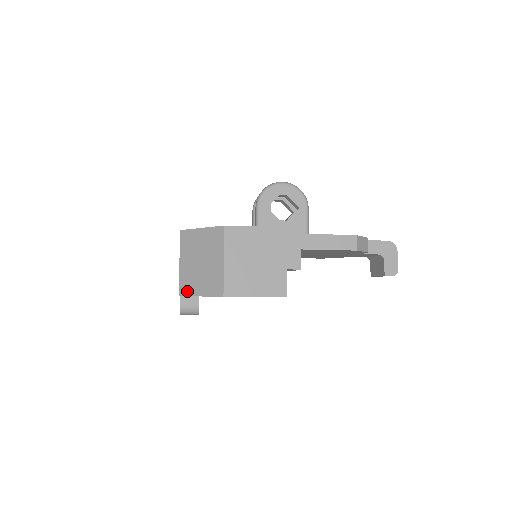
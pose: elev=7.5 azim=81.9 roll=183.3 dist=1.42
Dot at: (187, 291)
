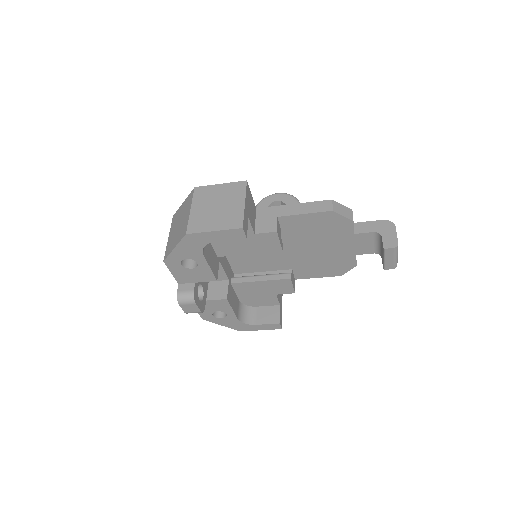
Dot at: (168, 252)
